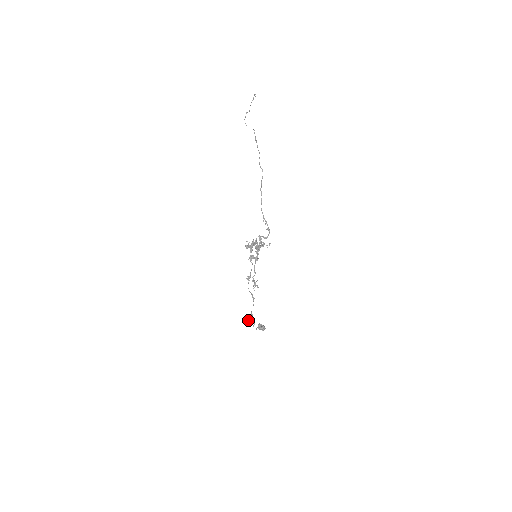
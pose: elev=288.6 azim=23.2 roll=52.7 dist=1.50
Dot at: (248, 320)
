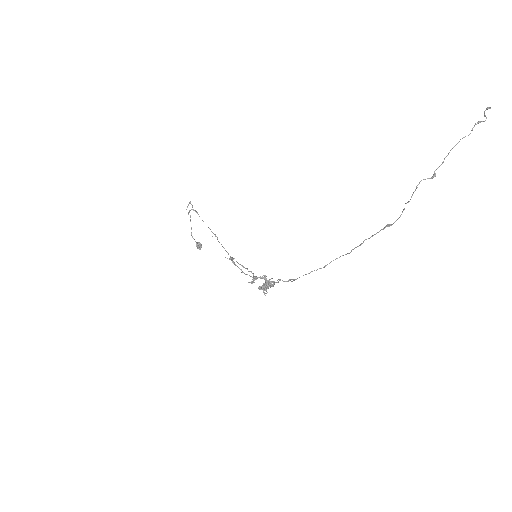
Dot at: (188, 213)
